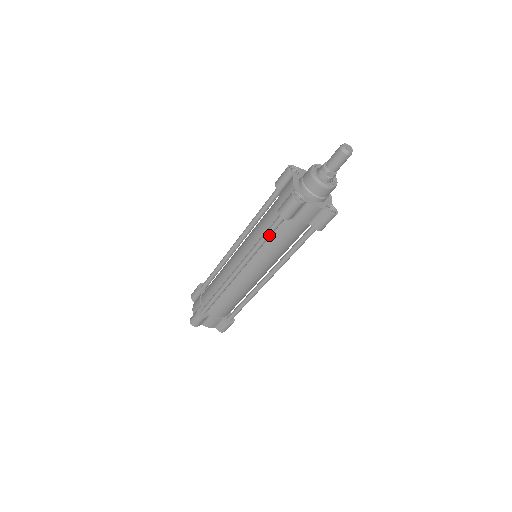
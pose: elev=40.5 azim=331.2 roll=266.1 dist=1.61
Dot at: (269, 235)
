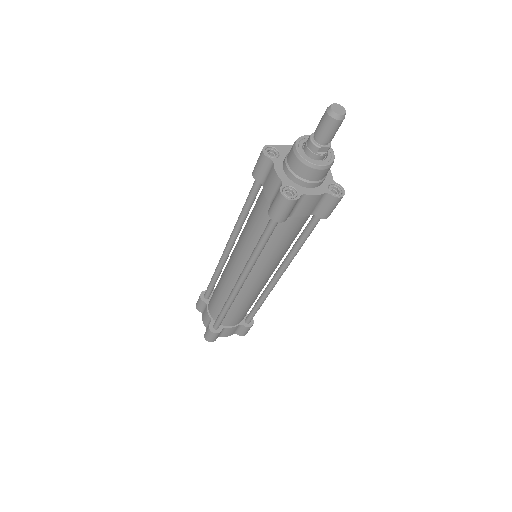
Dot at: (266, 241)
